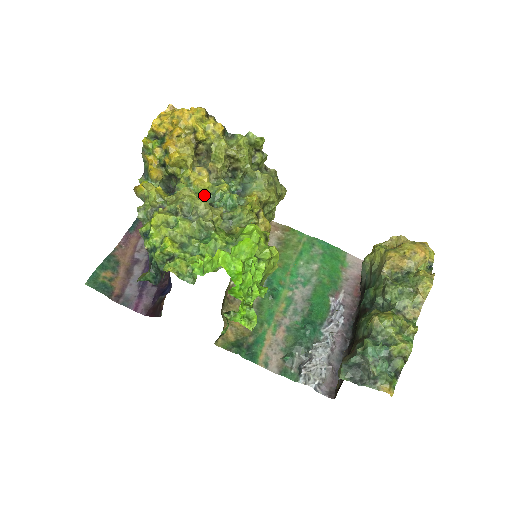
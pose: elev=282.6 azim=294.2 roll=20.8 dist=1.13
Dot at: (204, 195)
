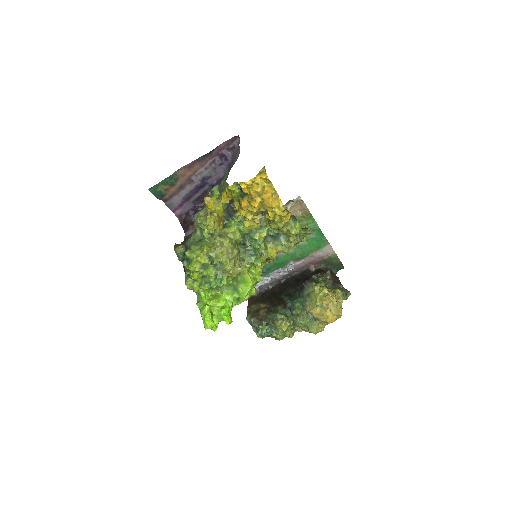
Dot at: (246, 233)
